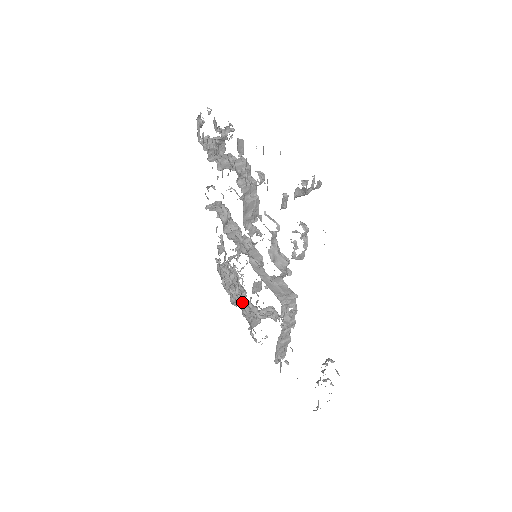
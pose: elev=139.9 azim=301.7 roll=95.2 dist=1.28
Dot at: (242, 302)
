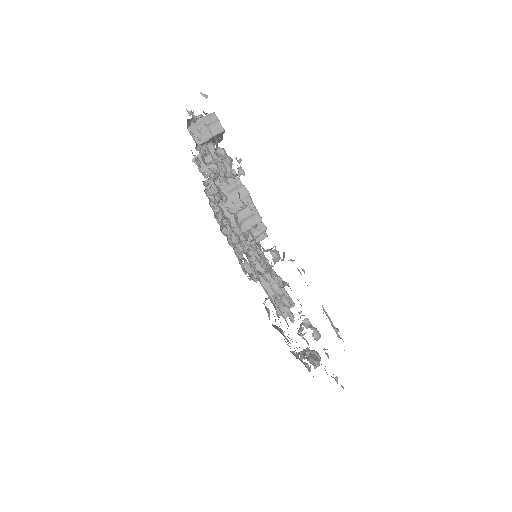
Dot at: occluded
